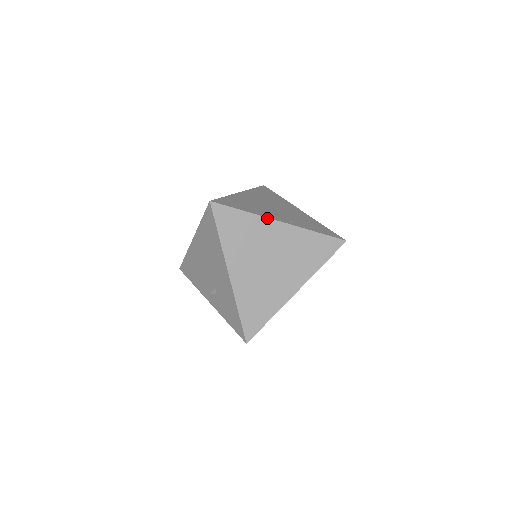
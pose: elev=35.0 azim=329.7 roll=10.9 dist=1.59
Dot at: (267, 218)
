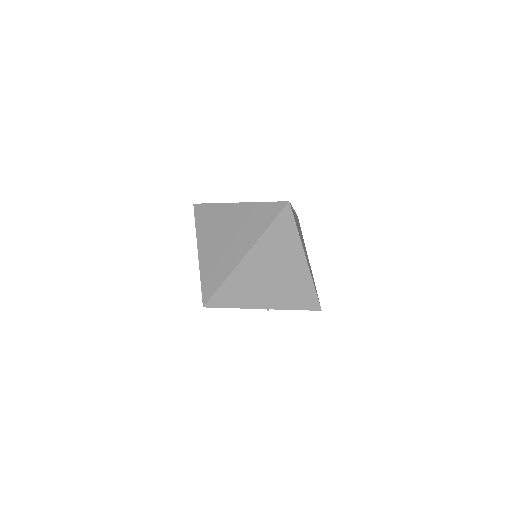
Dot at: (237, 266)
